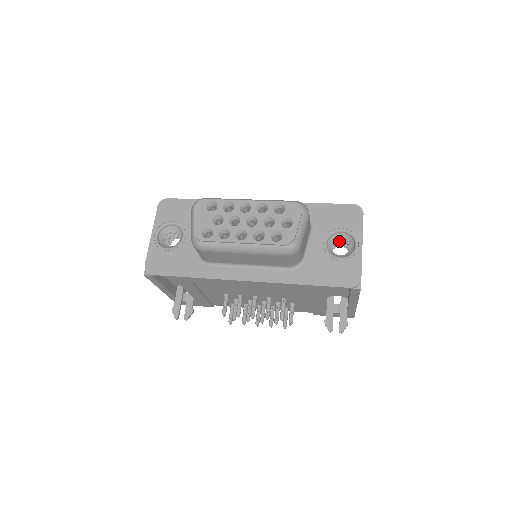
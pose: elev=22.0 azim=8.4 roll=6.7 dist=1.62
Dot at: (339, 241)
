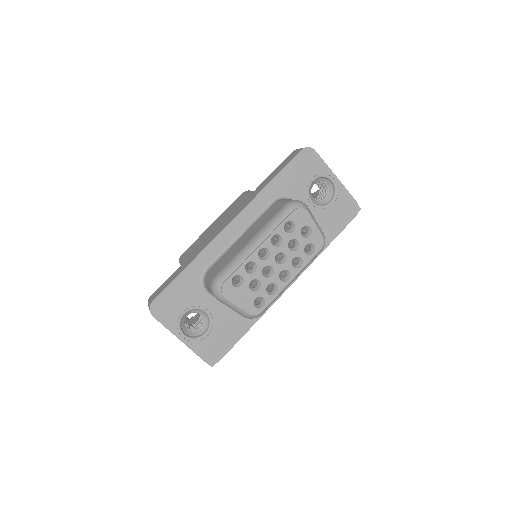
Dot at: occluded
